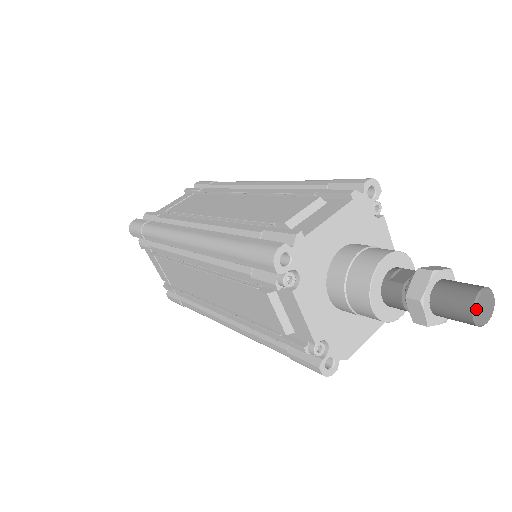
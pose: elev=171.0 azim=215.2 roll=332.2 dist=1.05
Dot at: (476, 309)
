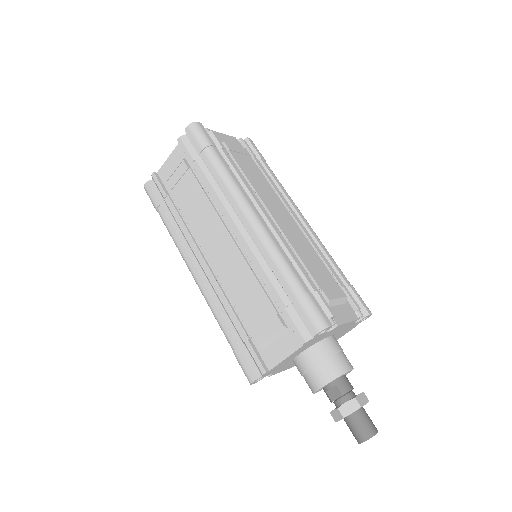
Dot at: (360, 443)
